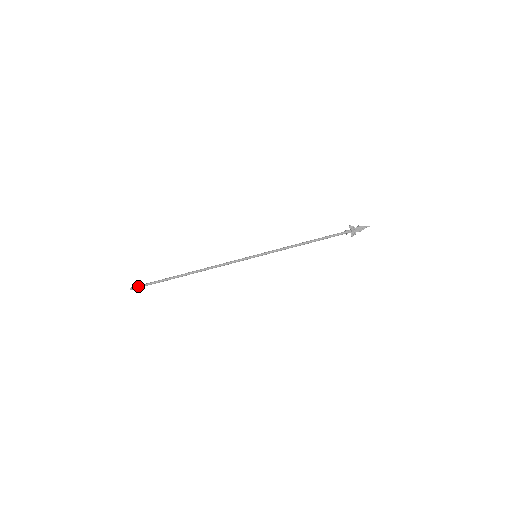
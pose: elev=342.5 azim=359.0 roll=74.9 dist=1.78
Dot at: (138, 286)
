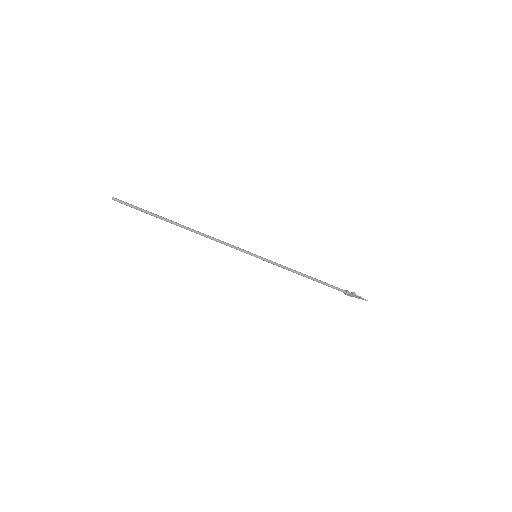
Dot at: (123, 203)
